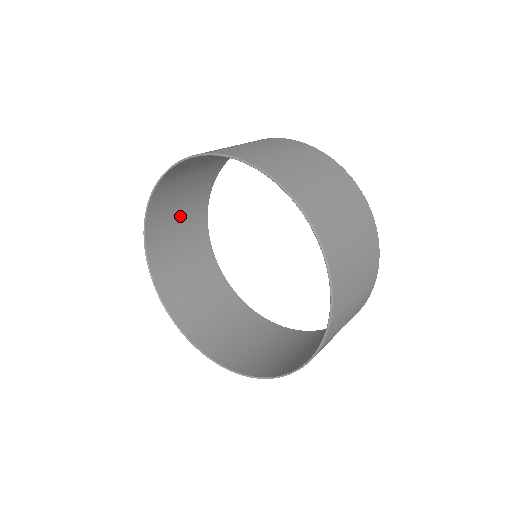
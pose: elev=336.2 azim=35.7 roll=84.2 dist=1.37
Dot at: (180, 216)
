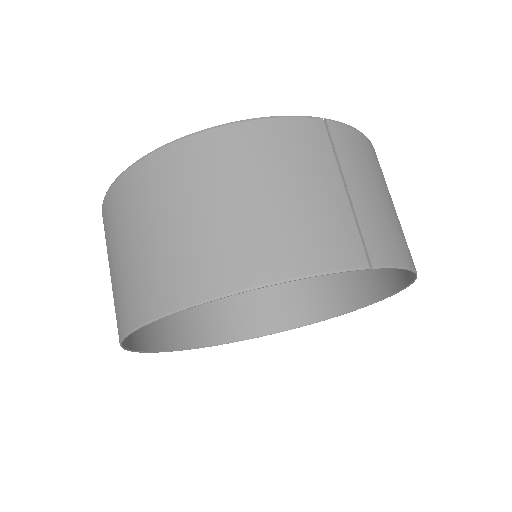
Dot at: (135, 241)
